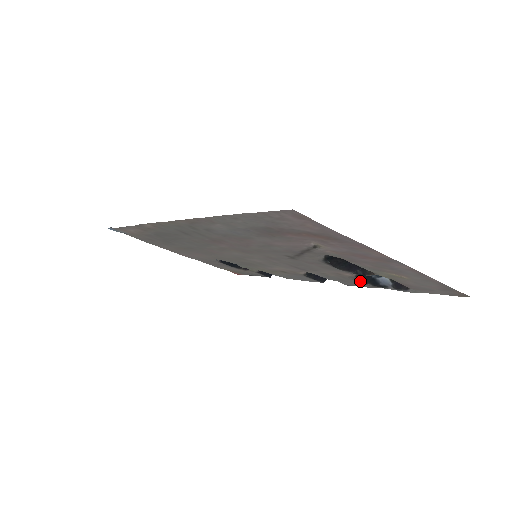
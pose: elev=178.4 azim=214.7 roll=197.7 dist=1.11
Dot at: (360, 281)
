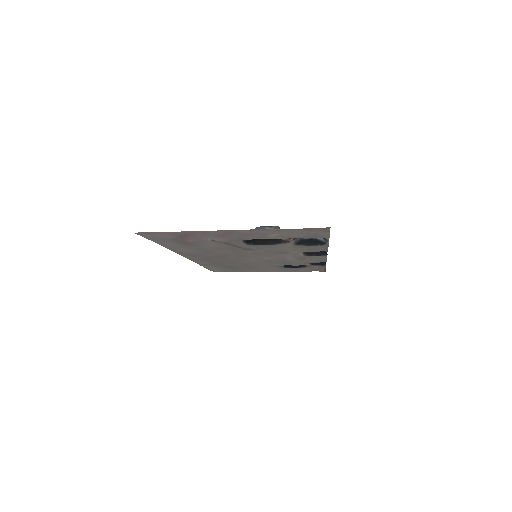
Dot at: (309, 246)
